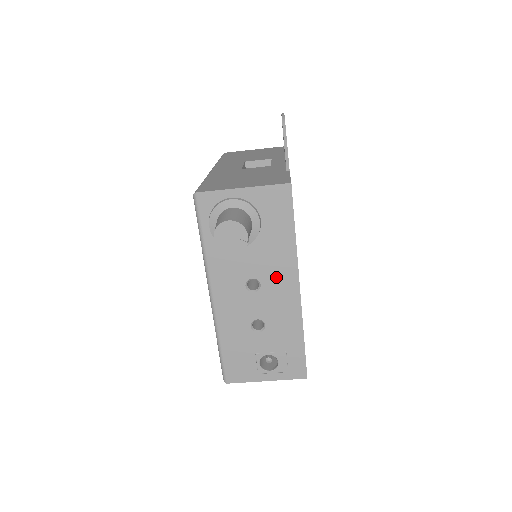
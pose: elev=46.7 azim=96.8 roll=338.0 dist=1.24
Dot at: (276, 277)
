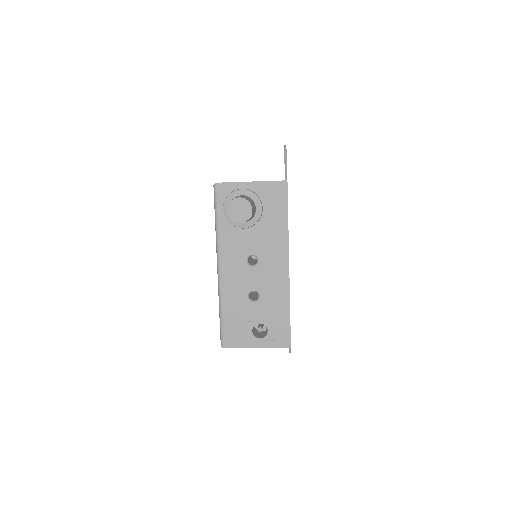
Dot at: (271, 255)
